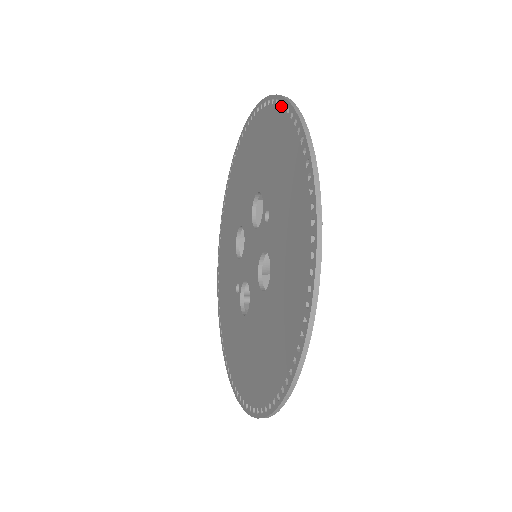
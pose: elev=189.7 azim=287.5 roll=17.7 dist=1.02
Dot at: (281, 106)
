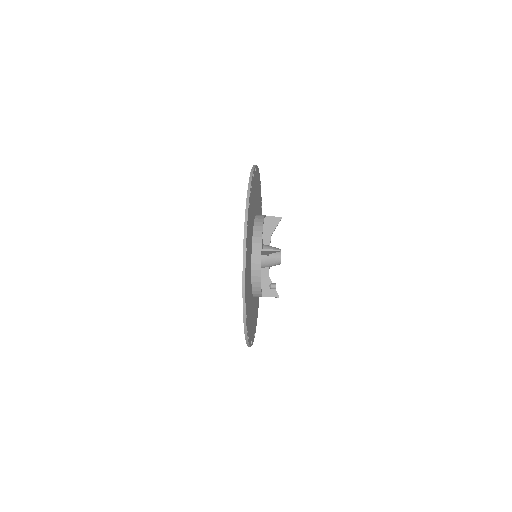
Dot at: occluded
